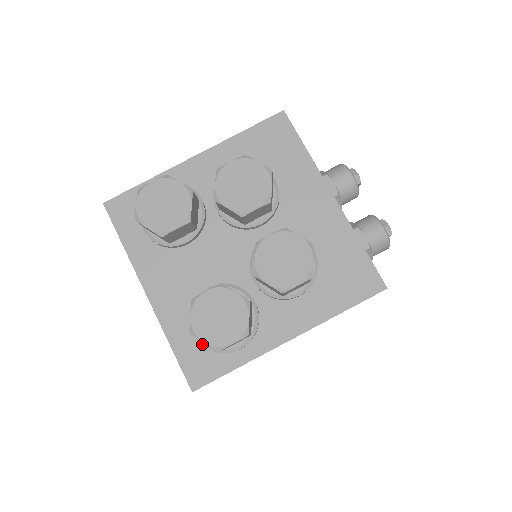
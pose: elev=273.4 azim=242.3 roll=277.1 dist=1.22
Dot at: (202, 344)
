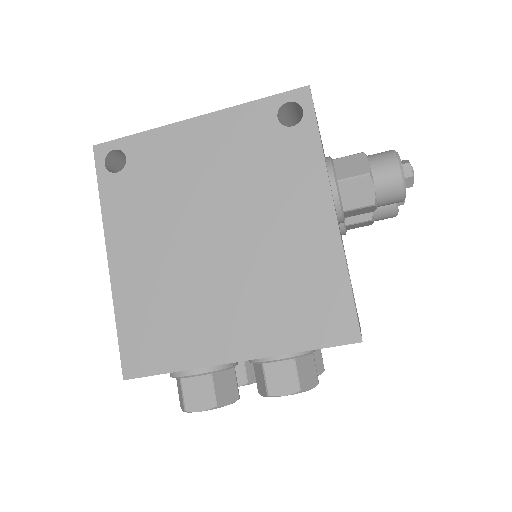
Dot at: occluded
